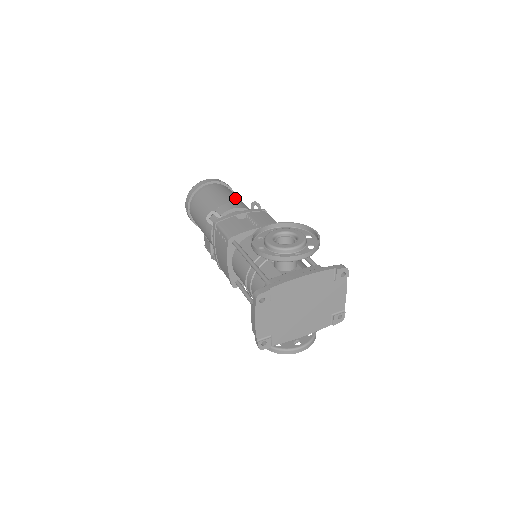
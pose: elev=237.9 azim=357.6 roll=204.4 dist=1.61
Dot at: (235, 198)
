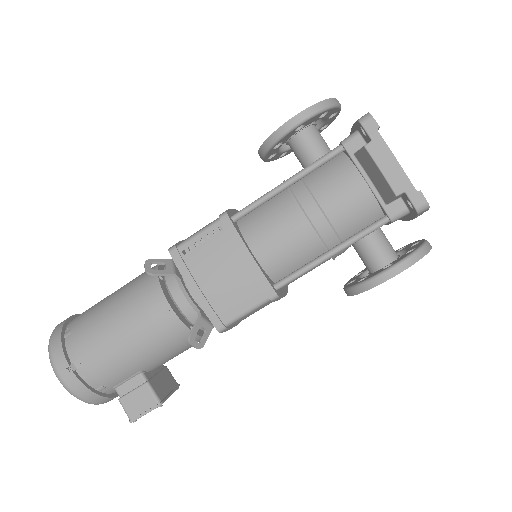
Dot at: occluded
